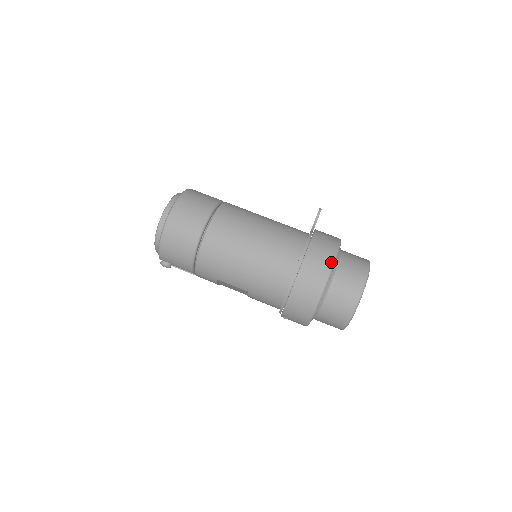
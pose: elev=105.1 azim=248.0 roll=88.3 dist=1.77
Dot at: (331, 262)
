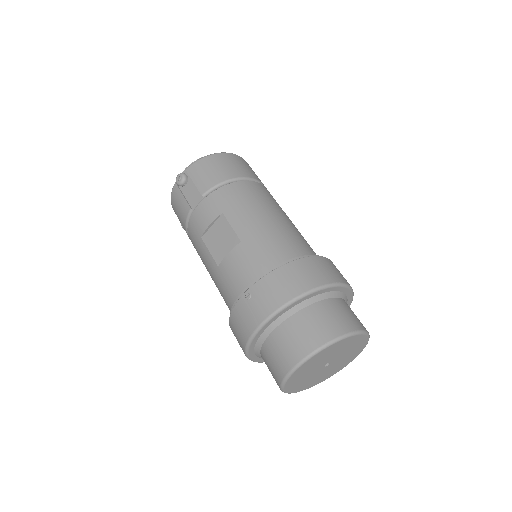
Dot at: (349, 284)
